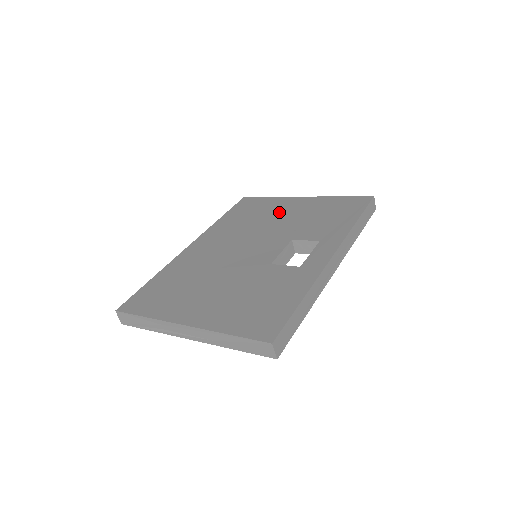
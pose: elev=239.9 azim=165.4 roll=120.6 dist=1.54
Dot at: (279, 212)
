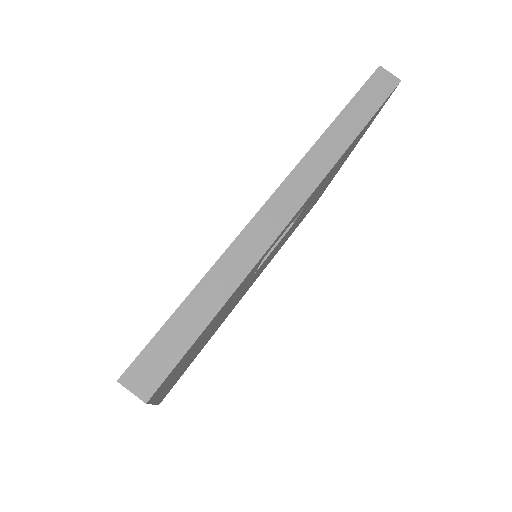
Dot at: occluded
